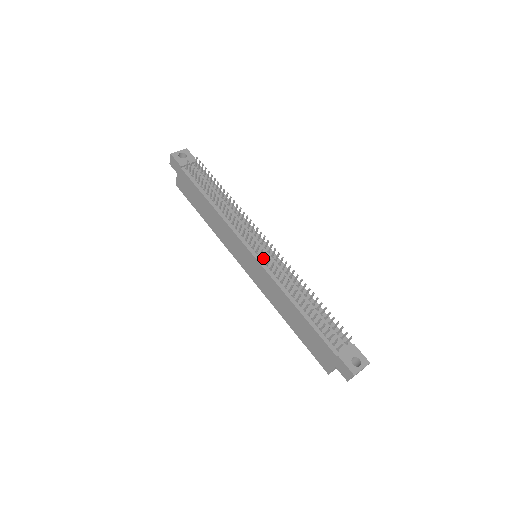
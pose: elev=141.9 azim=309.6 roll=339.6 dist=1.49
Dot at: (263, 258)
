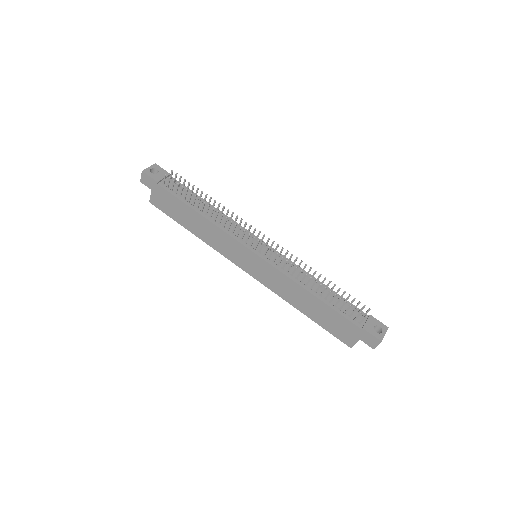
Dot at: (269, 256)
